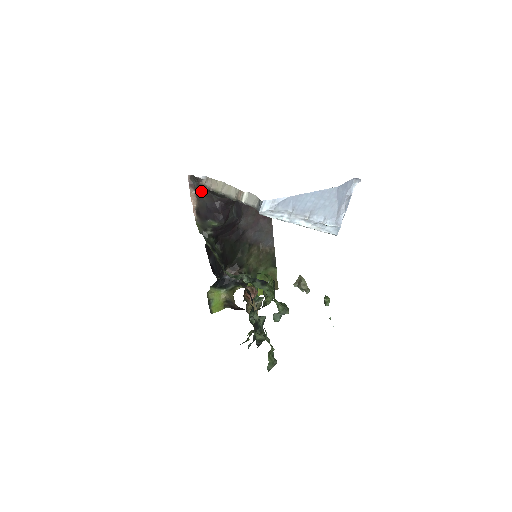
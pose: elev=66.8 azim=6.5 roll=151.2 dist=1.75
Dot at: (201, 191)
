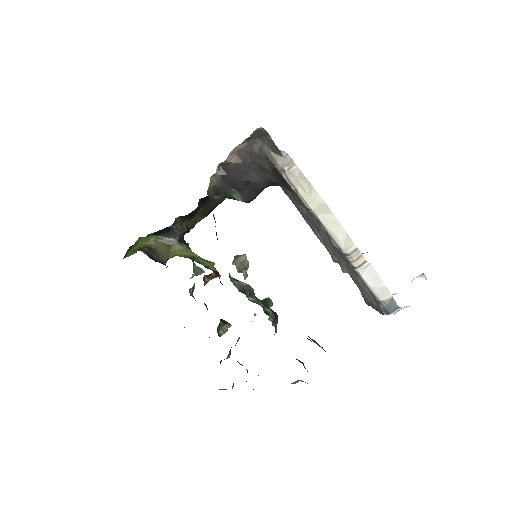
Dot at: (260, 158)
